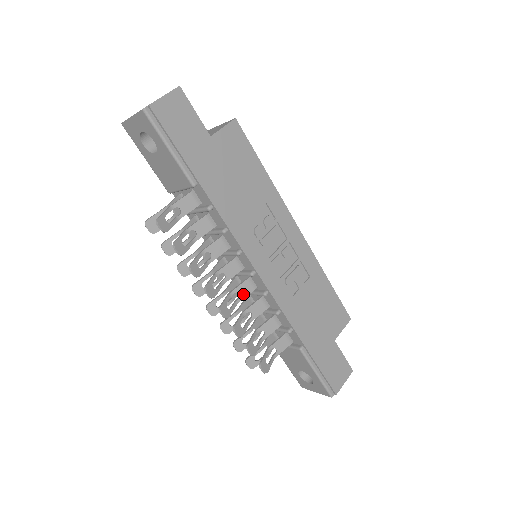
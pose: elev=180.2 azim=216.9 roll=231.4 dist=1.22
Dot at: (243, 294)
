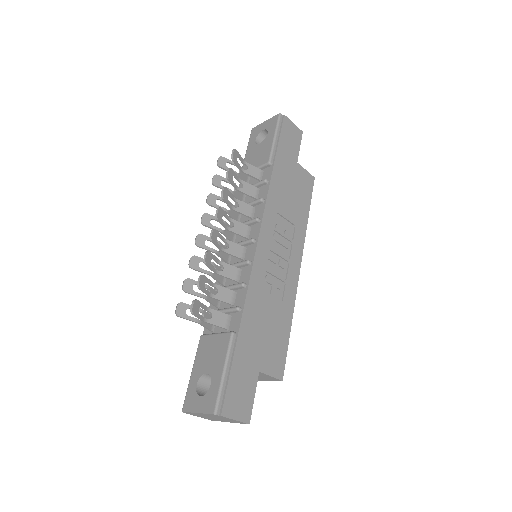
Dot at: (232, 251)
